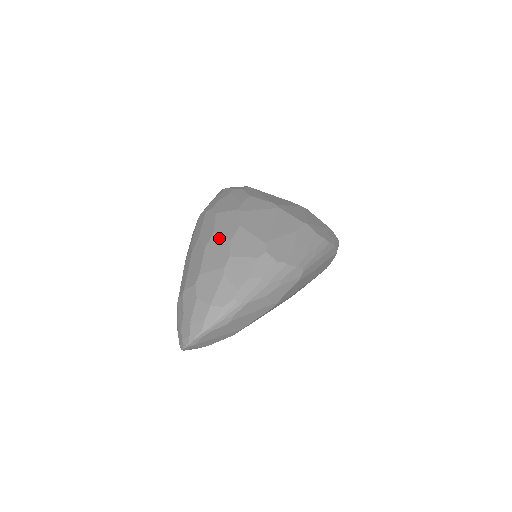
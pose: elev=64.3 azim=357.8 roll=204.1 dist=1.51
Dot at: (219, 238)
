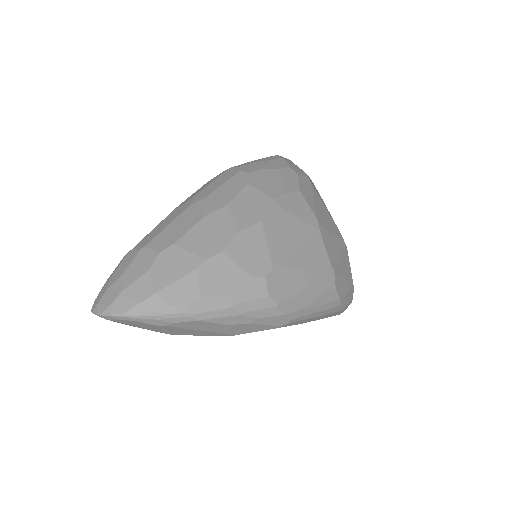
Dot at: (228, 218)
